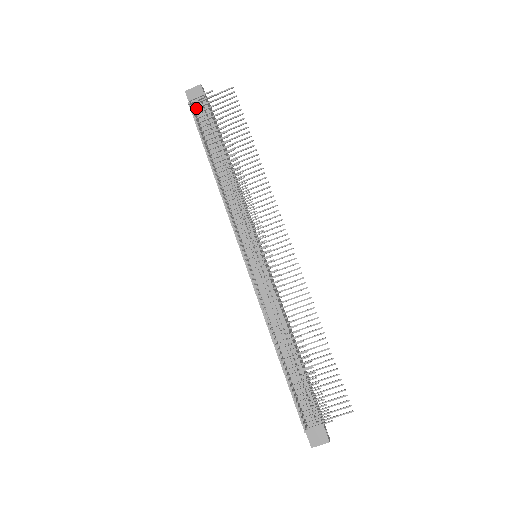
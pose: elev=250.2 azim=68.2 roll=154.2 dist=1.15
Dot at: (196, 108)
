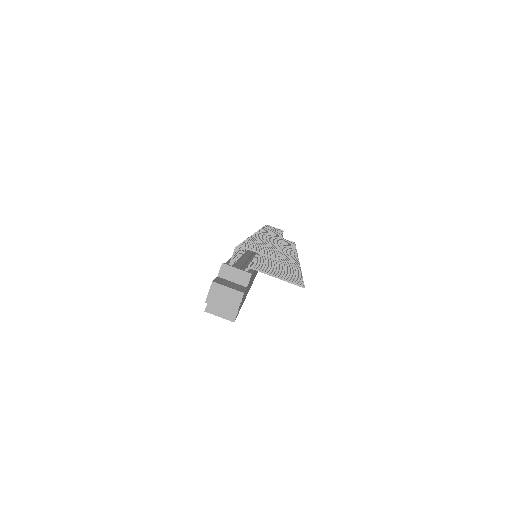
Dot at: (268, 225)
